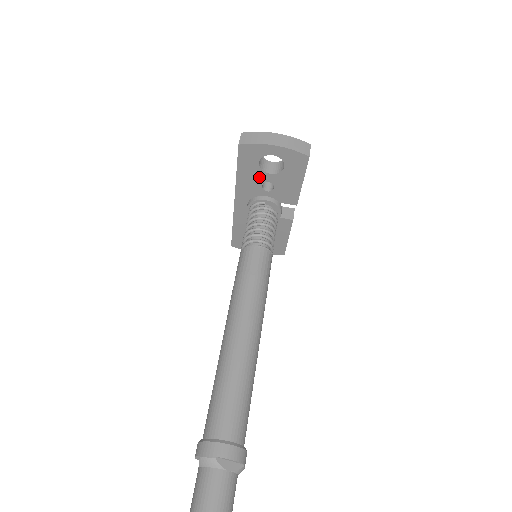
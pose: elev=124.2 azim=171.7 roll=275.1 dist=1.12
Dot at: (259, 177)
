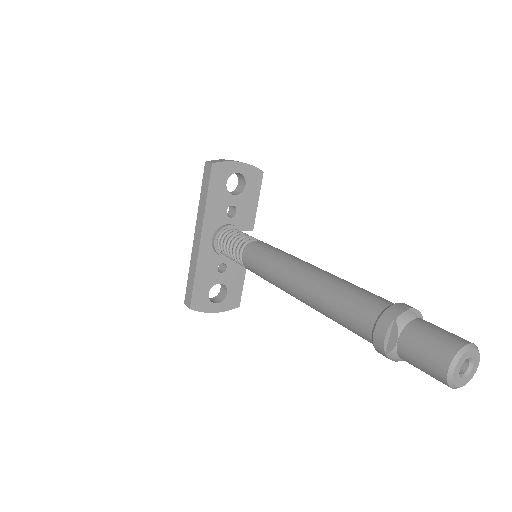
Dot at: (225, 201)
